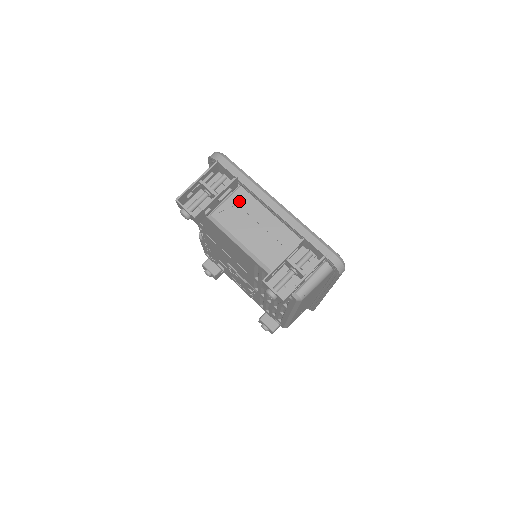
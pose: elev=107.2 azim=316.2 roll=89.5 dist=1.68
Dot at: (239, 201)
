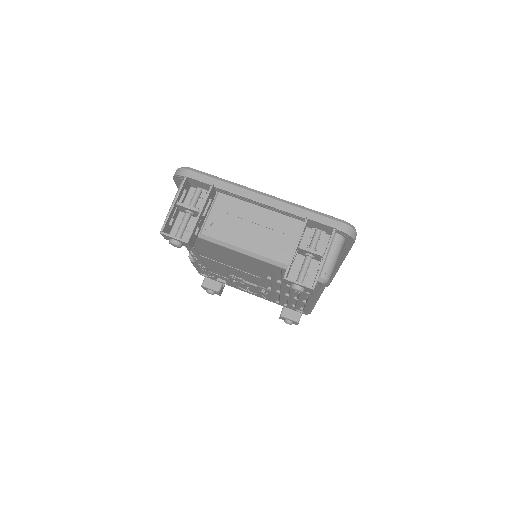
Dot at: (224, 208)
